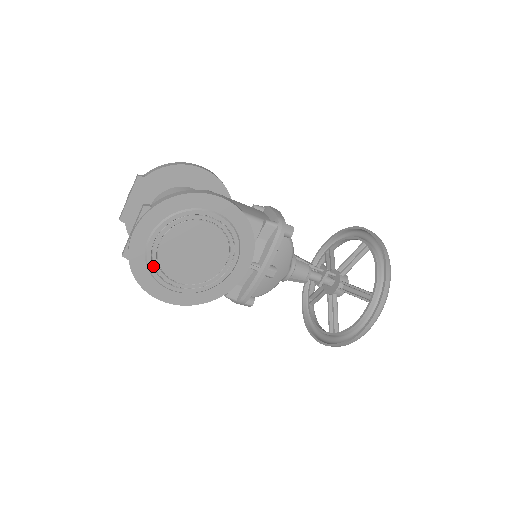
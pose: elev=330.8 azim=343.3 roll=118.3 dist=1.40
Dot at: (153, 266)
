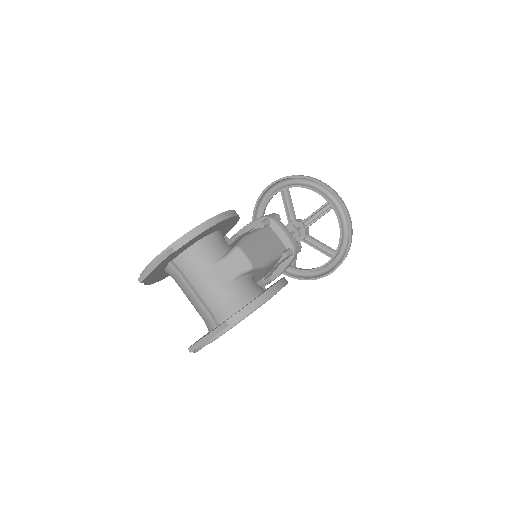
Dot at: occluded
